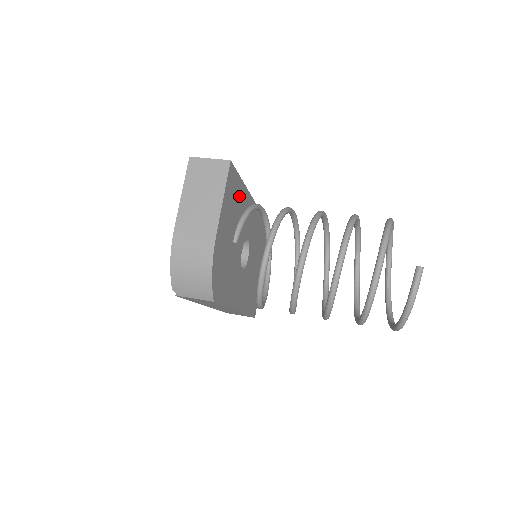
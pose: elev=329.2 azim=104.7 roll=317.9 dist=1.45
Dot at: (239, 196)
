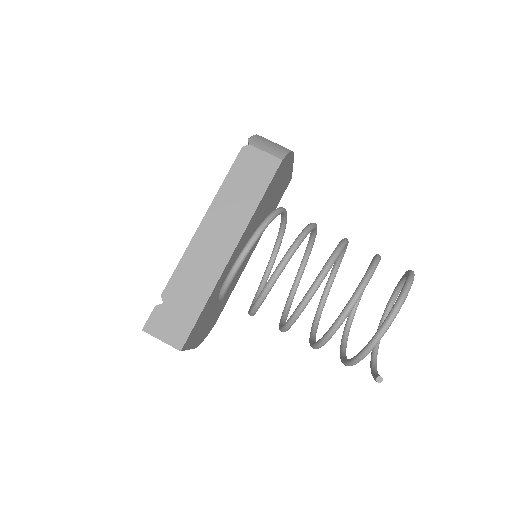
Dot at: (209, 303)
